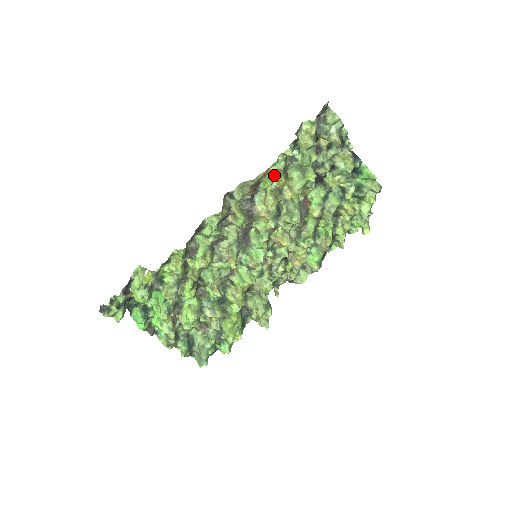
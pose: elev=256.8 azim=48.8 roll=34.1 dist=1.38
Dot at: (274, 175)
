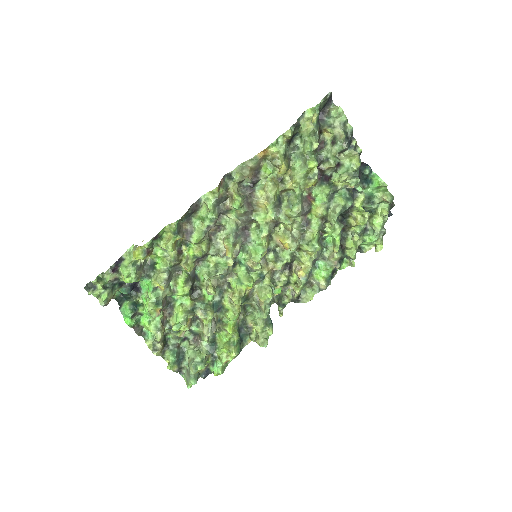
Dot at: (275, 160)
